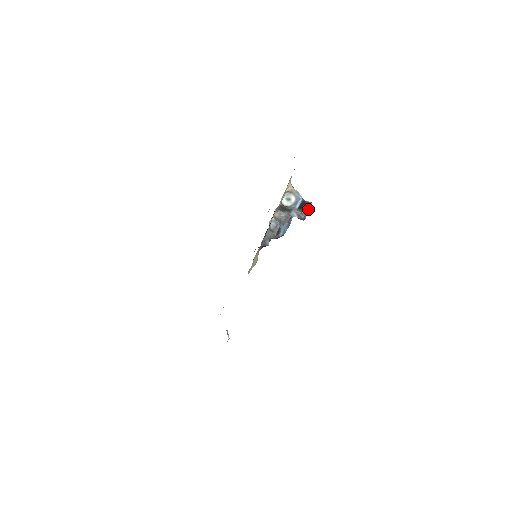
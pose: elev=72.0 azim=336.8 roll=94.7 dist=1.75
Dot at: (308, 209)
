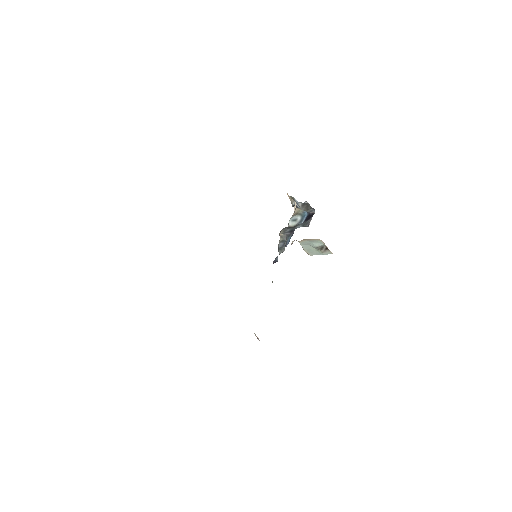
Dot at: occluded
